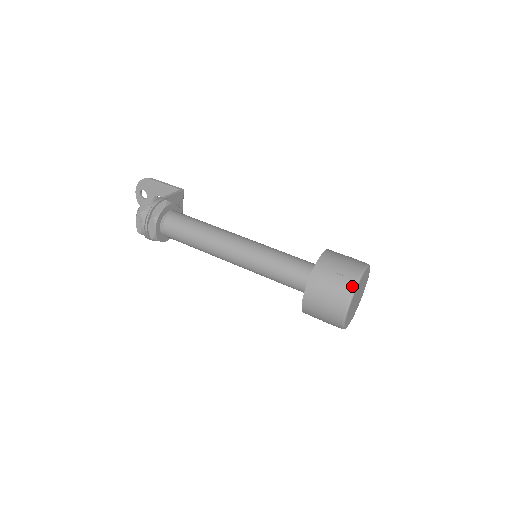
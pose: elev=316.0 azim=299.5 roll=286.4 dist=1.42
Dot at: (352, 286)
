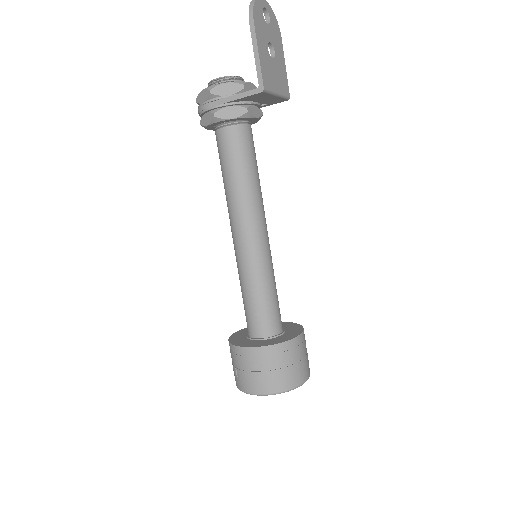
Dot at: (236, 385)
